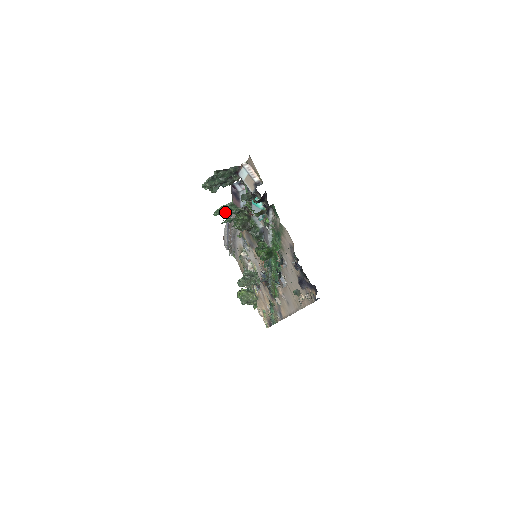
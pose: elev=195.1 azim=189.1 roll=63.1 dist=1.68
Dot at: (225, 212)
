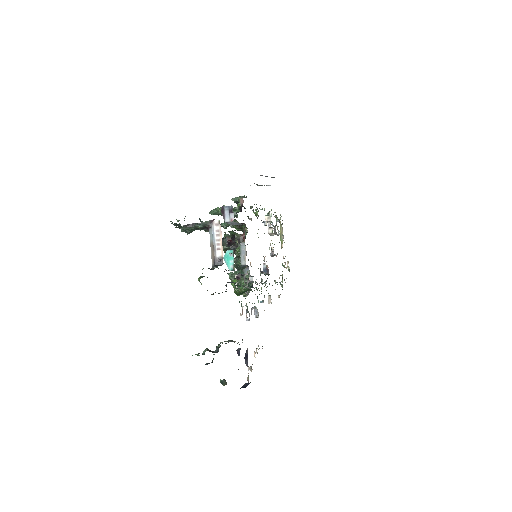
Dot at: occluded
